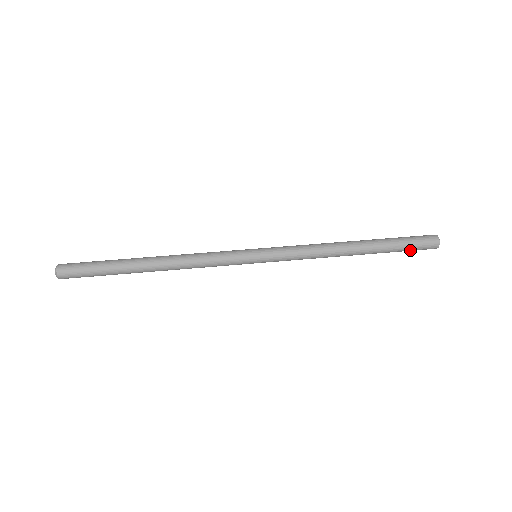
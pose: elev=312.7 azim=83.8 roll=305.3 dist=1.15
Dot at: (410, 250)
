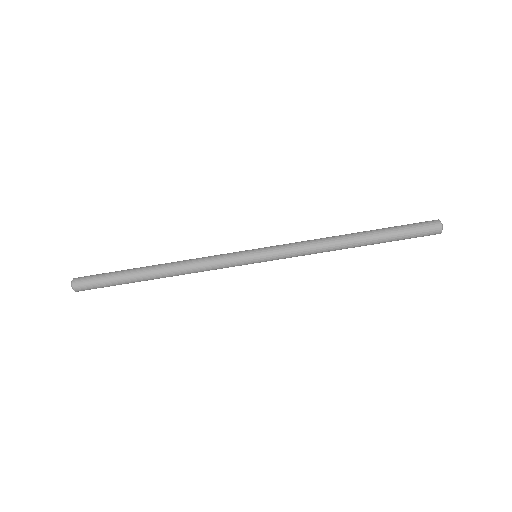
Dot at: occluded
